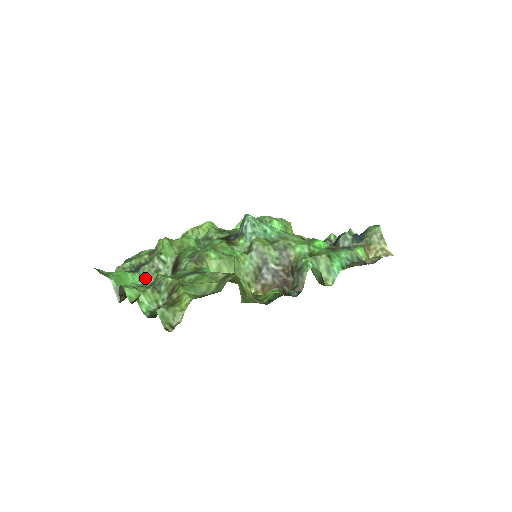
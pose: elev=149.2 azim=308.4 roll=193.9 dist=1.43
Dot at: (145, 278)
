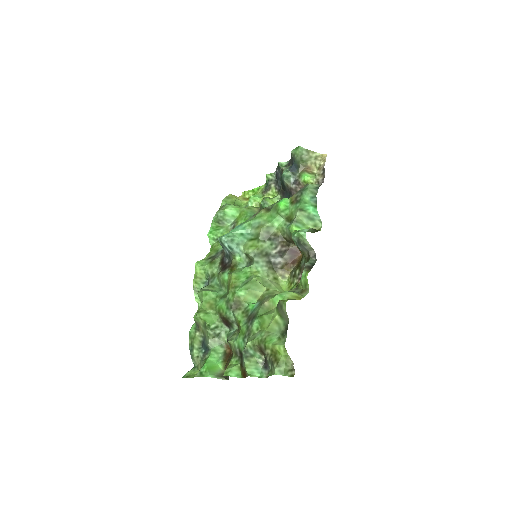
Dot at: (218, 348)
